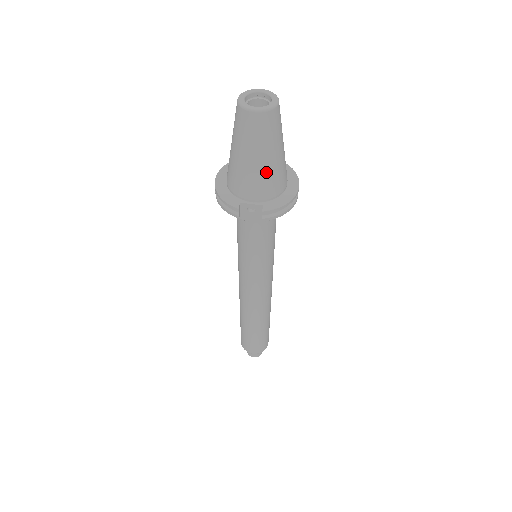
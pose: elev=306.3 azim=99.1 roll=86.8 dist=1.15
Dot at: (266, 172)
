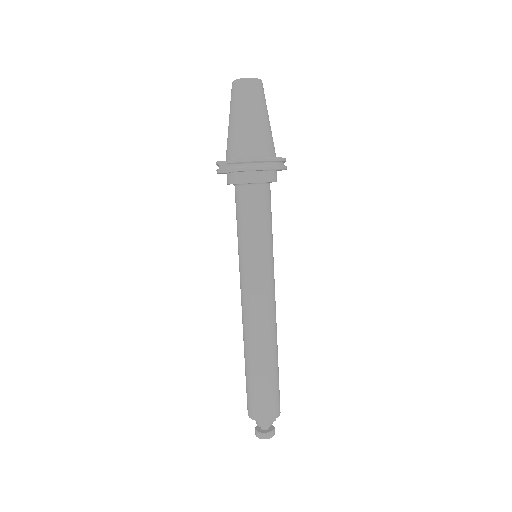
Dot at: (239, 130)
